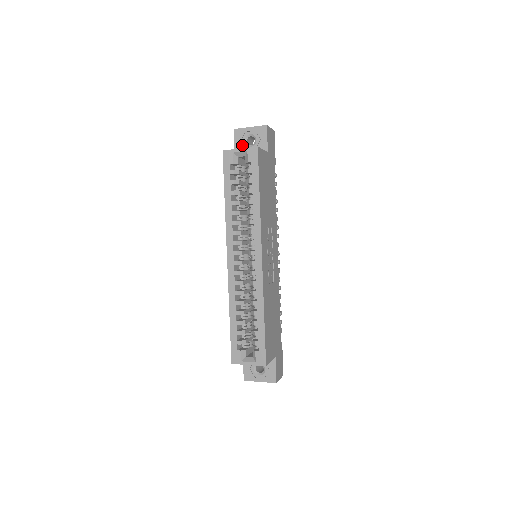
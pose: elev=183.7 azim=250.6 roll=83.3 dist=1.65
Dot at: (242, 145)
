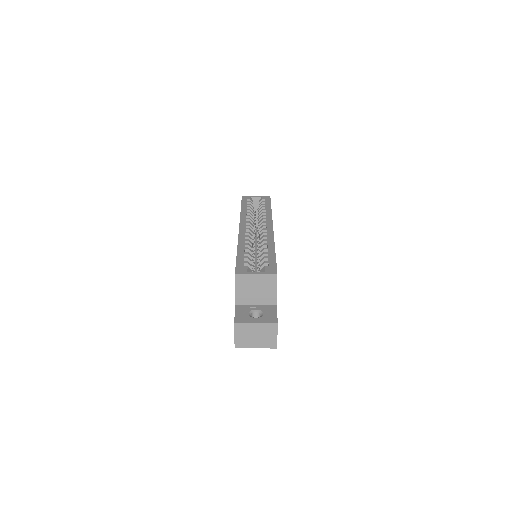
Dot at: occluded
